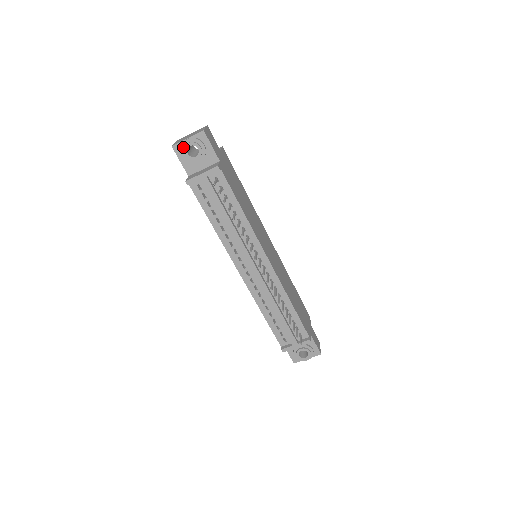
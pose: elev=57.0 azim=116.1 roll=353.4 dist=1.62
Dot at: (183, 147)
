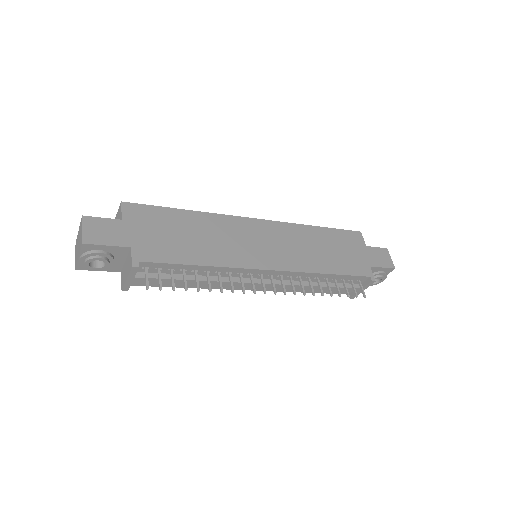
Dot at: (85, 266)
